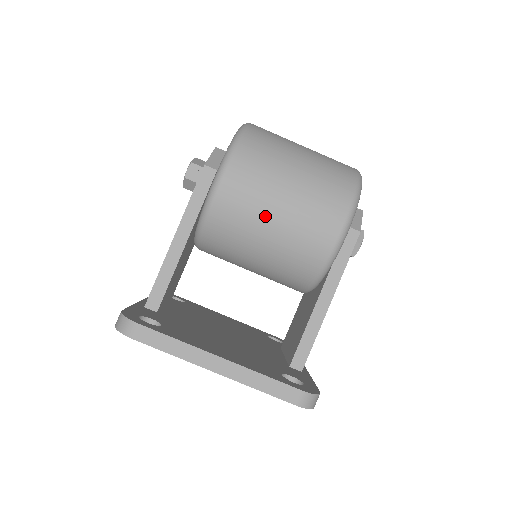
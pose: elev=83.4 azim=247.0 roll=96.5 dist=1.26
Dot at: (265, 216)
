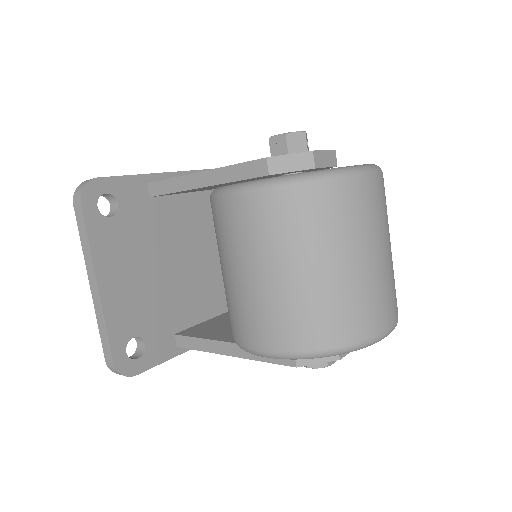
Dot at: (232, 260)
